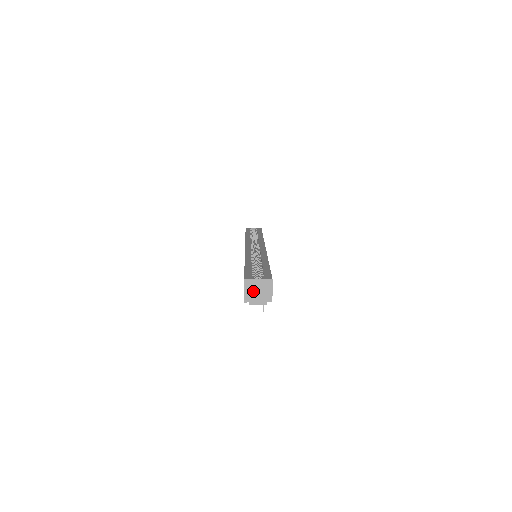
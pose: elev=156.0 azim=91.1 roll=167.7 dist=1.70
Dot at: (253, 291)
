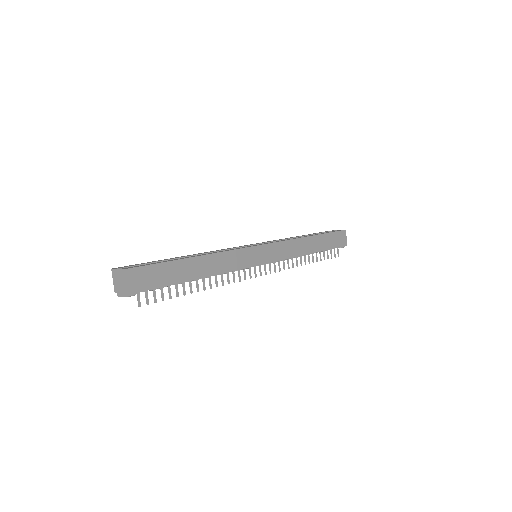
Dot at: (118, 281)
